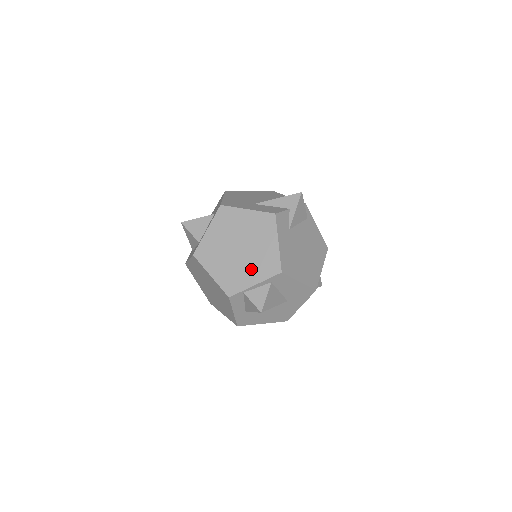
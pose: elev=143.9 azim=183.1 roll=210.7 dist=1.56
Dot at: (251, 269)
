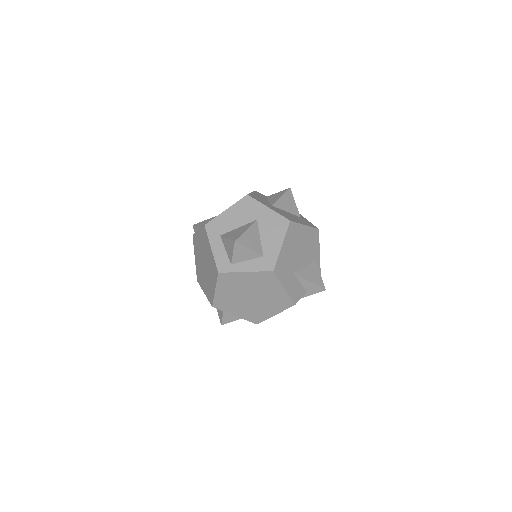
Dot at: (243, 310)
